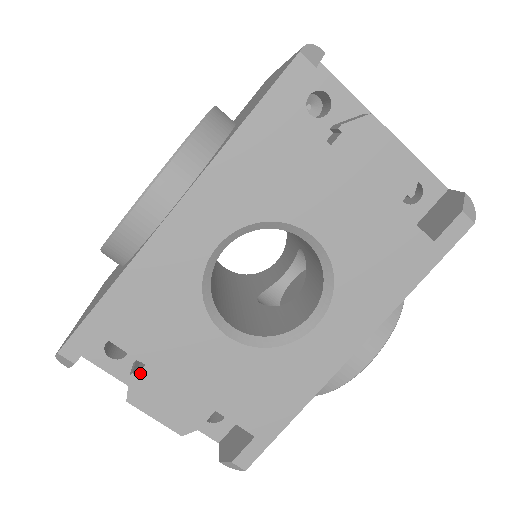
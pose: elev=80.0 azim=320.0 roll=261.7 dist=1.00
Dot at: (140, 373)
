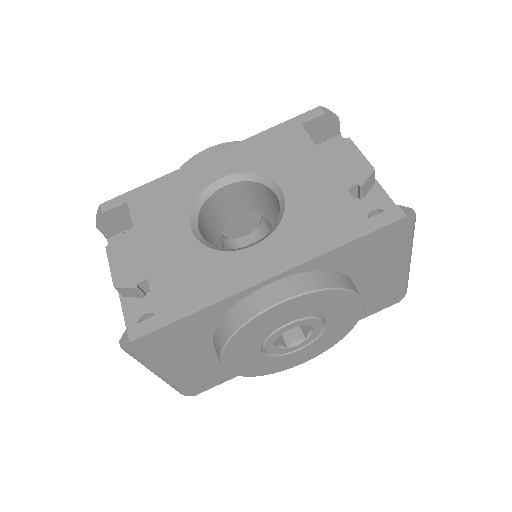
Dot at: (127, 233)
